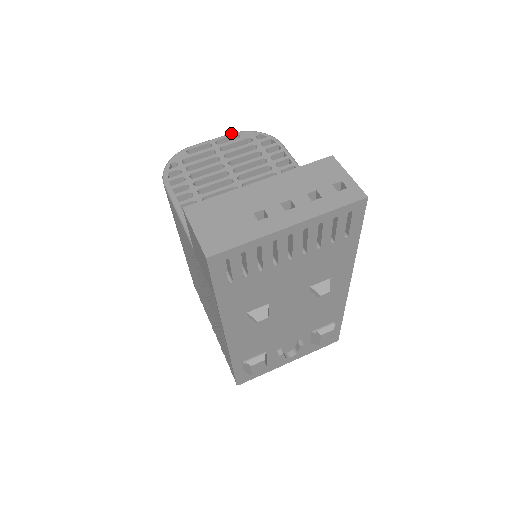
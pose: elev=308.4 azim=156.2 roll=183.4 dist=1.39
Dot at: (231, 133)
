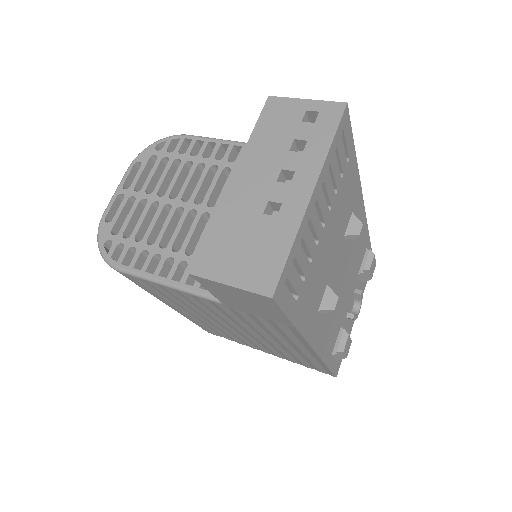
Dot at: (128, 167)
